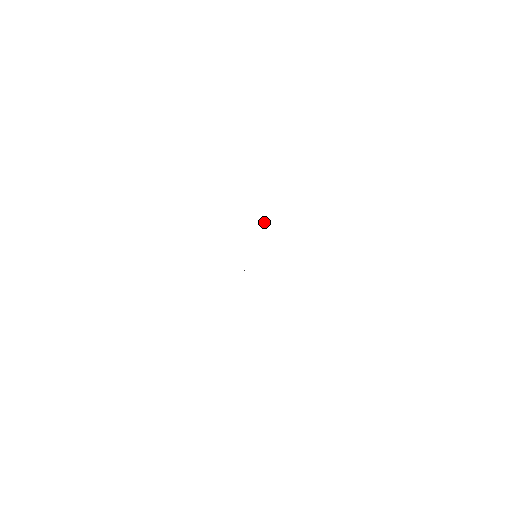
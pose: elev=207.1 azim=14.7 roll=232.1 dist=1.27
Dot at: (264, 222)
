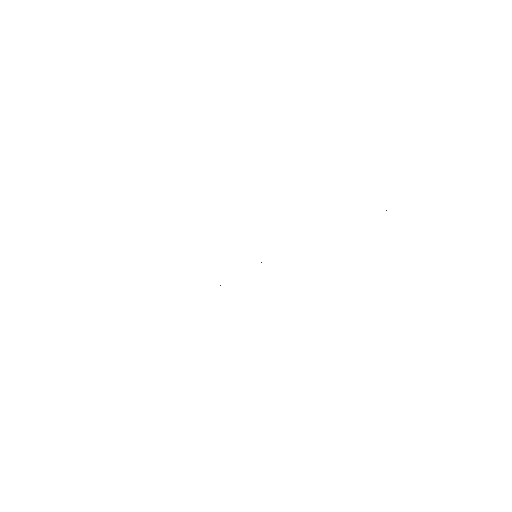
Dot at: occluded
